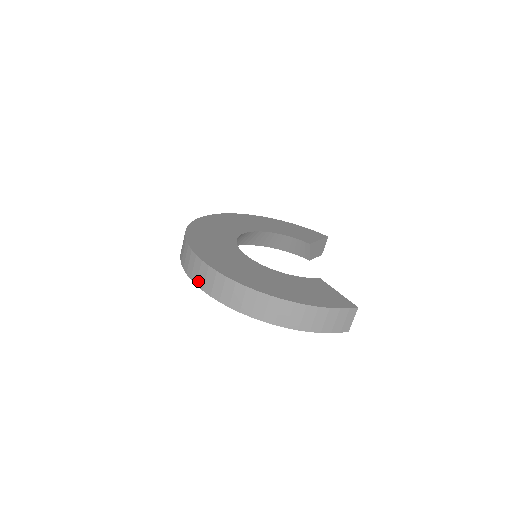
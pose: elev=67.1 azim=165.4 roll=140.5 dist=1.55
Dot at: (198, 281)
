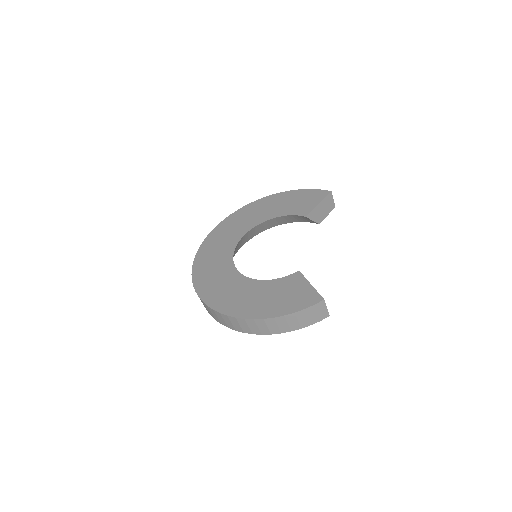
Dot at: (206, 309)
